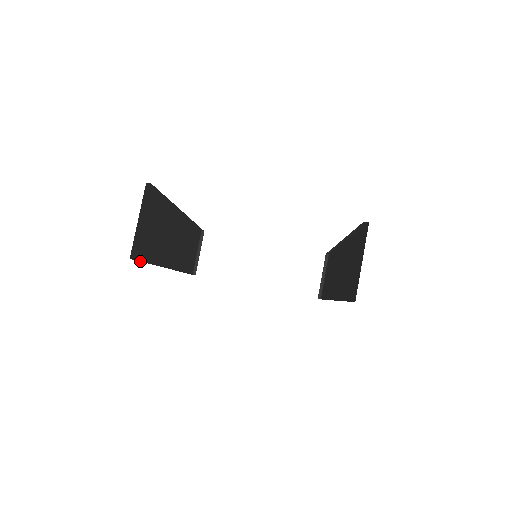
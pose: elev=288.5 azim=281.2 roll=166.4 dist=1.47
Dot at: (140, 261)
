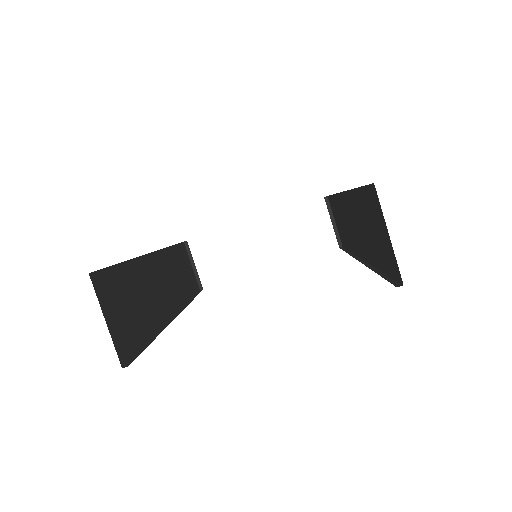
Dot at: (136, 354)
